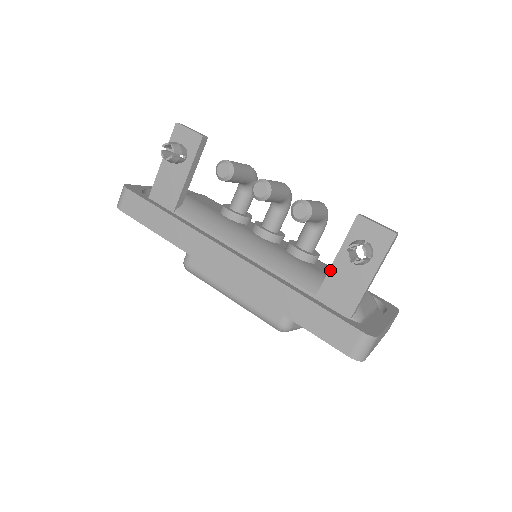
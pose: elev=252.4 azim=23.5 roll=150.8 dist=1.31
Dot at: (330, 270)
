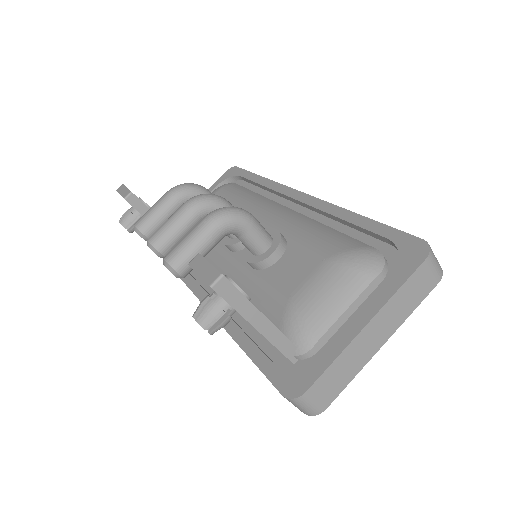
Dot at: occluded
